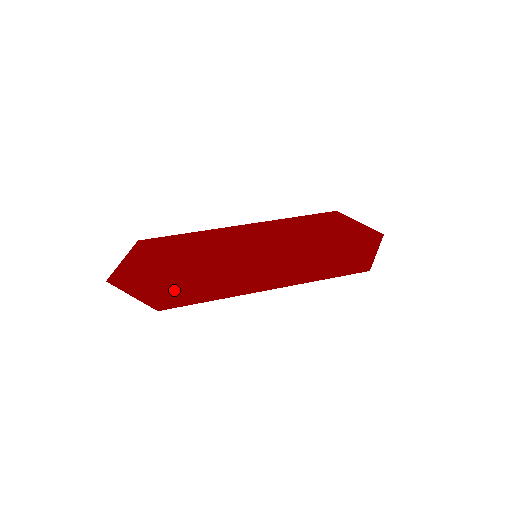
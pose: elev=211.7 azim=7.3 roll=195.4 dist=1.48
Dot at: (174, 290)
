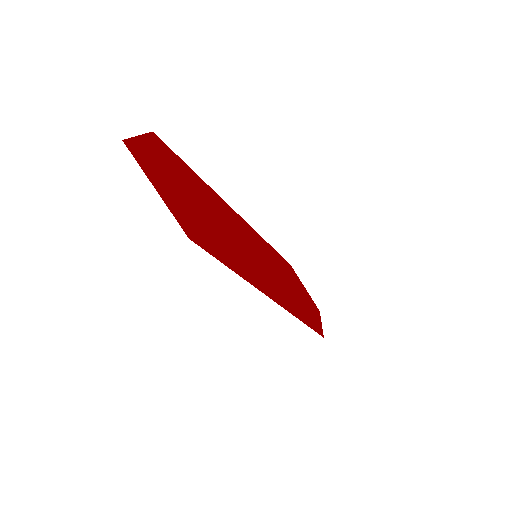
Dot at: (200, 227)
